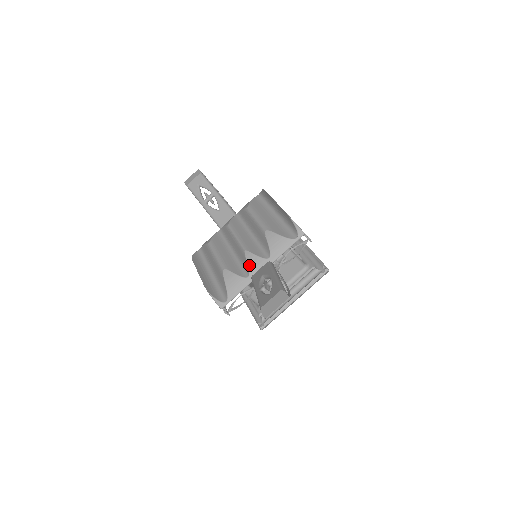
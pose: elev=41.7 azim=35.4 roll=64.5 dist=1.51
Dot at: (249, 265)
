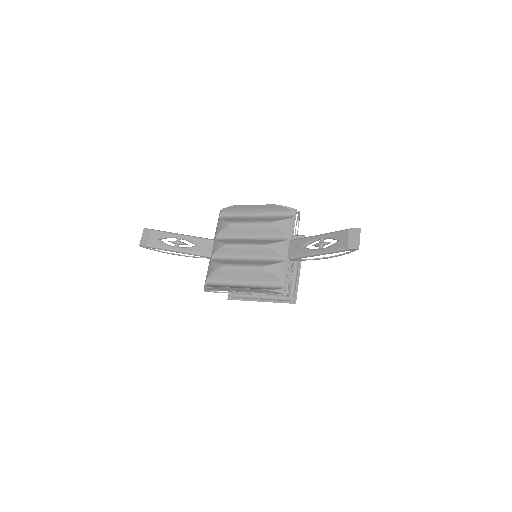
Dot at: (280, 251)
